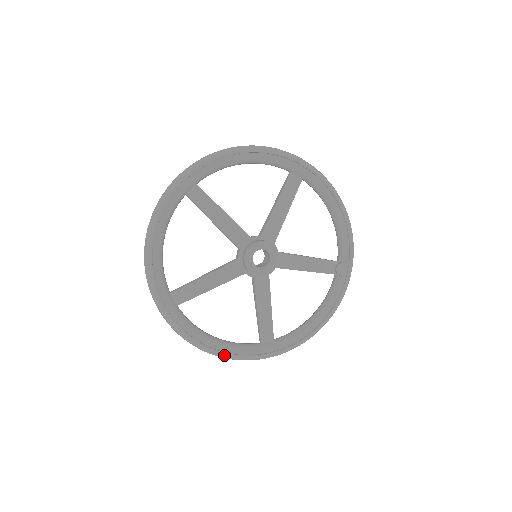
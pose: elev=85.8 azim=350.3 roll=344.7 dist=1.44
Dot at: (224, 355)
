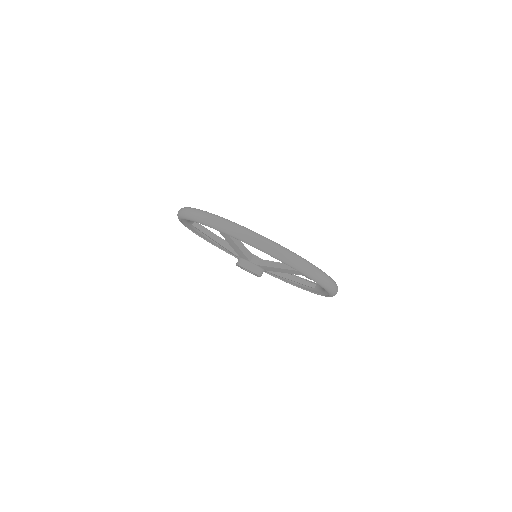
Dot at: occluded
